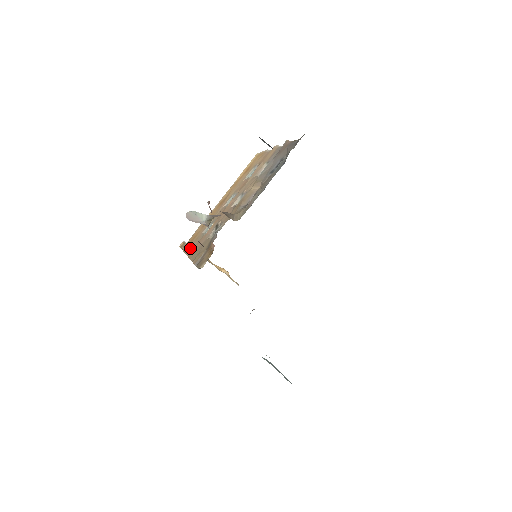
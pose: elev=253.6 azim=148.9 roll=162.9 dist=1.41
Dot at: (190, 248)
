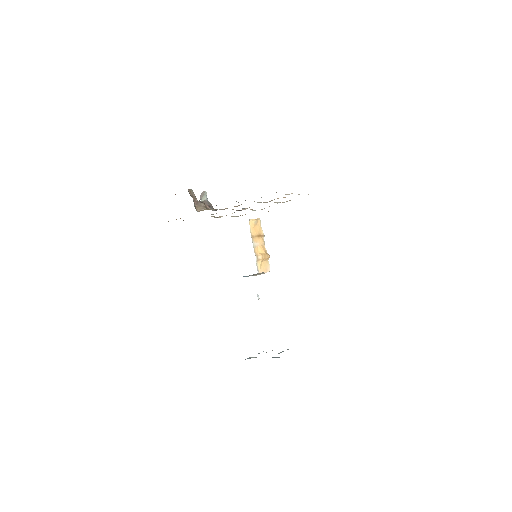
Dot at: occluded
